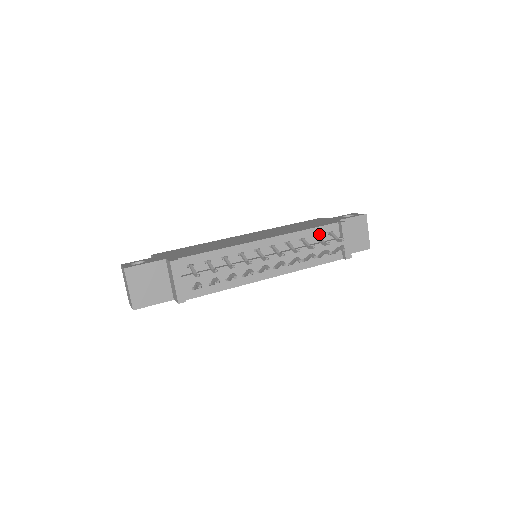
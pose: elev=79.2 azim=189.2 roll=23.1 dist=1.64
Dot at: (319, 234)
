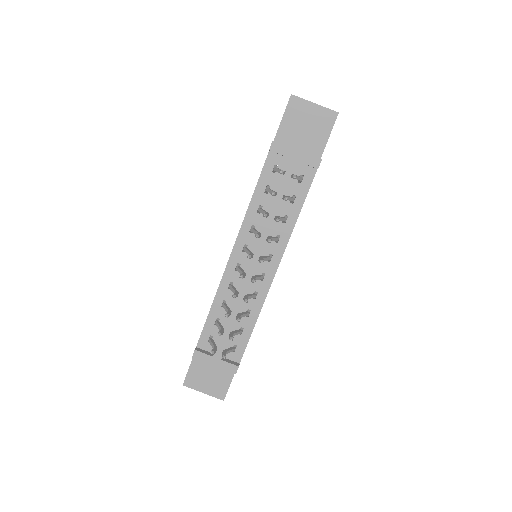
Dot at: (267, 184)
